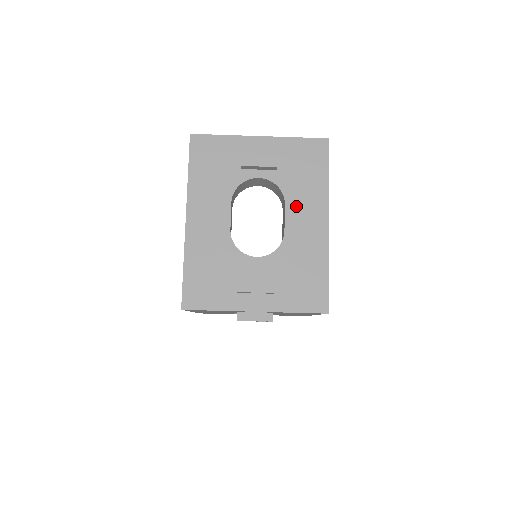
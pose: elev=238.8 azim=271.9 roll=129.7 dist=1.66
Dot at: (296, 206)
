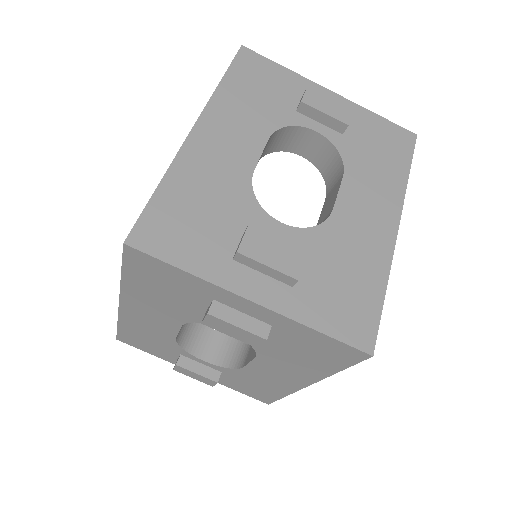
Dot at: (358, 186)
